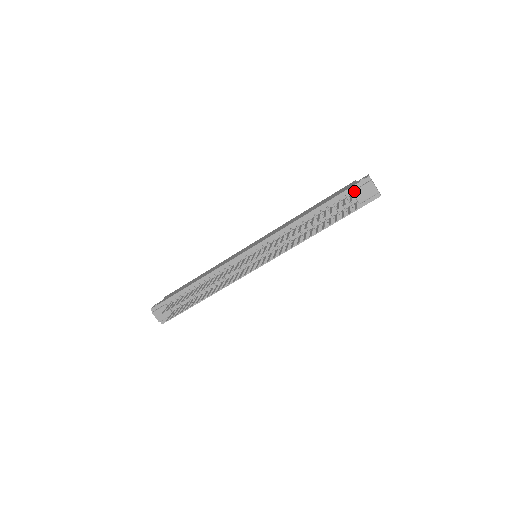
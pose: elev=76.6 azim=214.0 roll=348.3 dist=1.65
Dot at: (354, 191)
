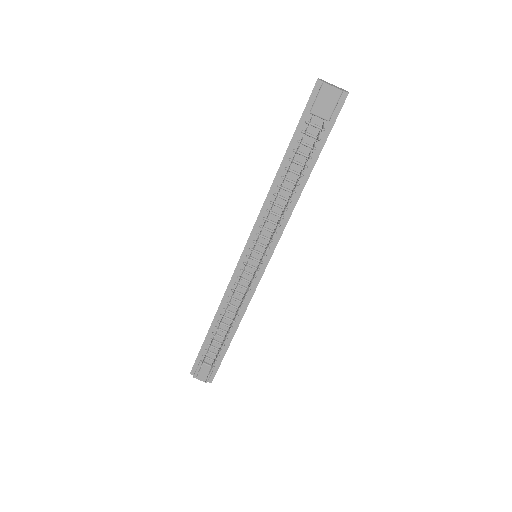
Dot at: (311, 110)
